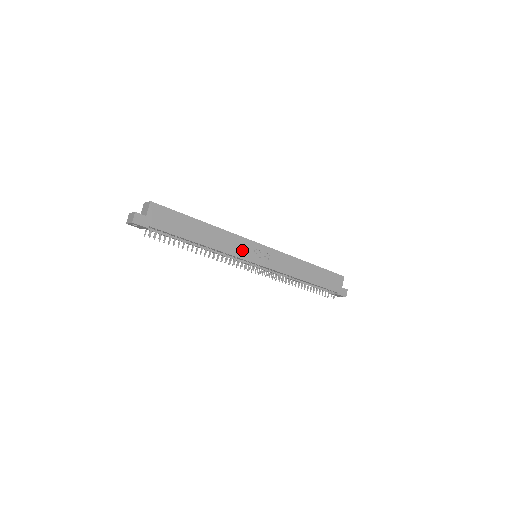
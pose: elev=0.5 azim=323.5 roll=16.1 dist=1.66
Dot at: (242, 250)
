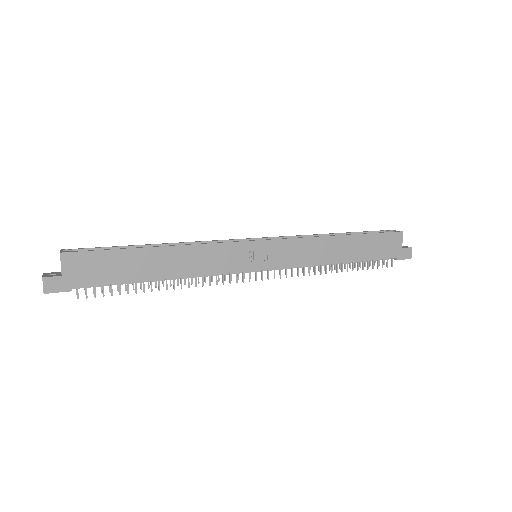
Dot at: (229, 261)
